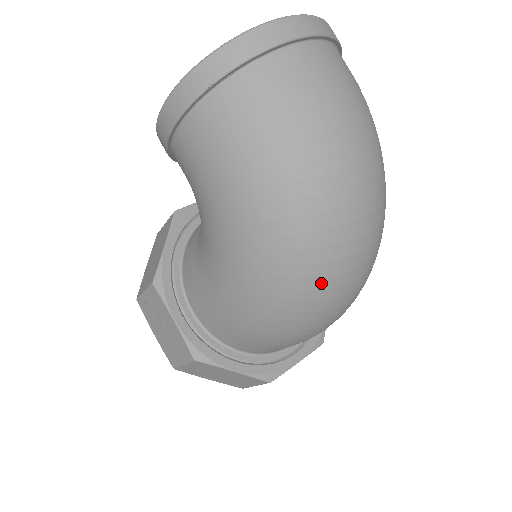
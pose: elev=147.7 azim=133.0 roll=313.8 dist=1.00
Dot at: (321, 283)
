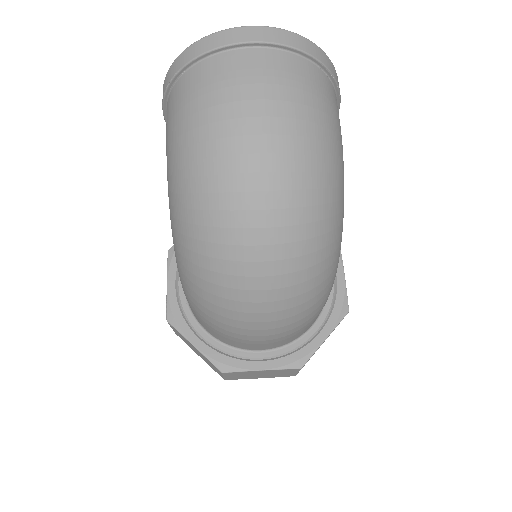
Dot at: (215, 265)
